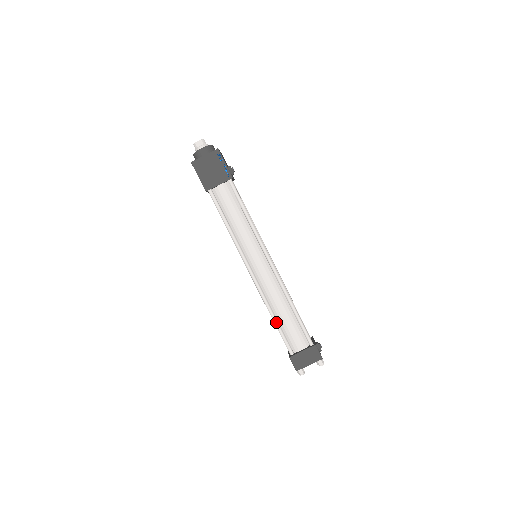
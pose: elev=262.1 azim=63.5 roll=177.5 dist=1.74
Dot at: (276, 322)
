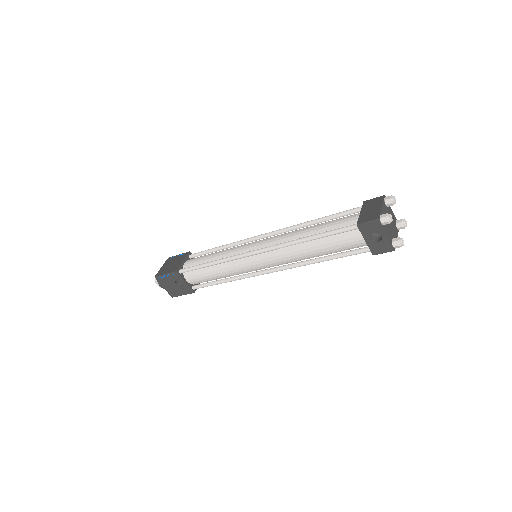
Dot at: (313, 235)
